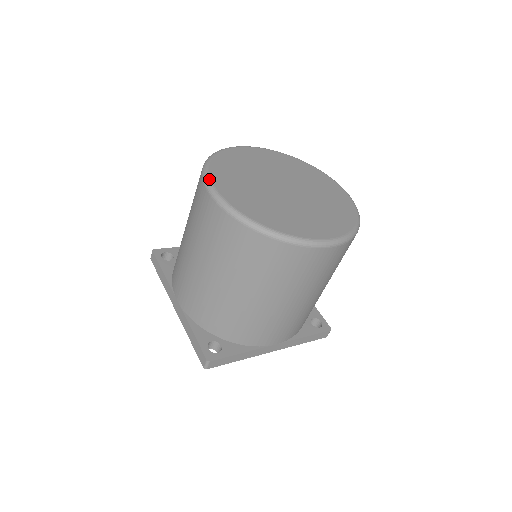
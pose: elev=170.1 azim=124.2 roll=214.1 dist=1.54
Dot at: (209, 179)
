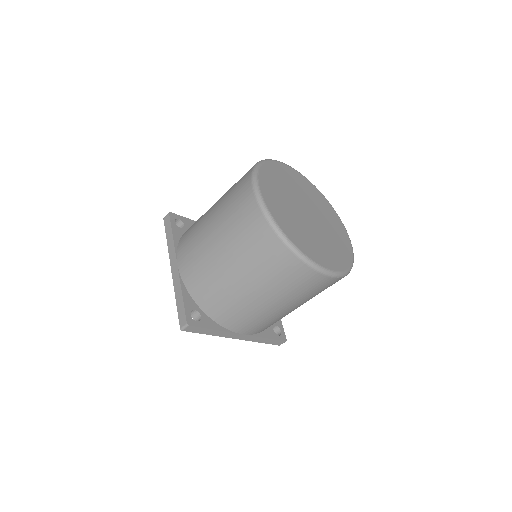
Dot at: (257, 181)
